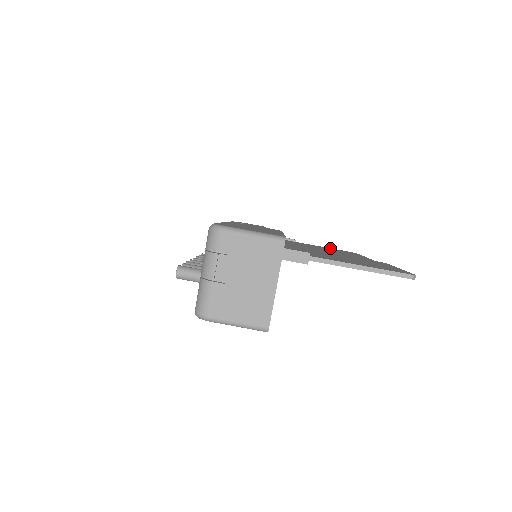
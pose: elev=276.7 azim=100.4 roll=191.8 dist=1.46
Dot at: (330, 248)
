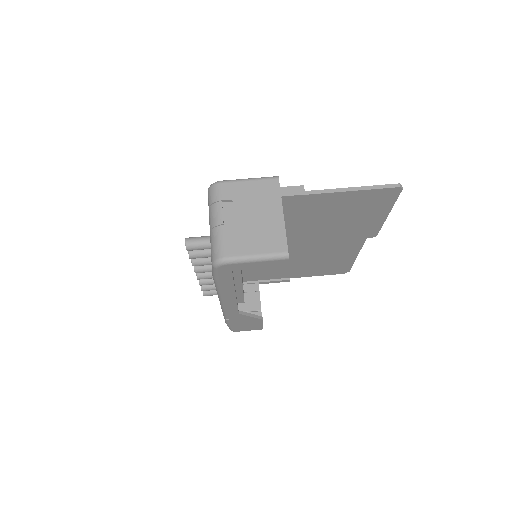
Dot at: occluded
